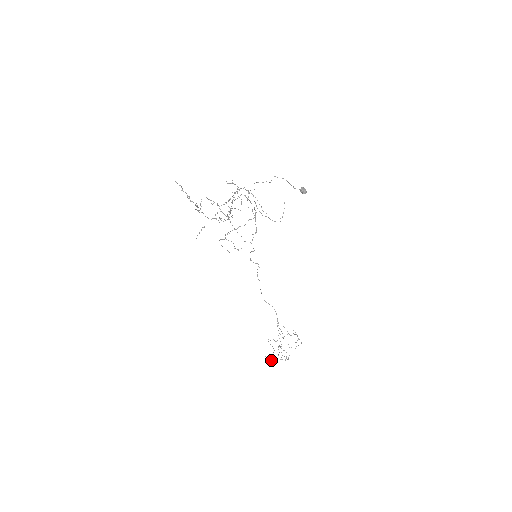
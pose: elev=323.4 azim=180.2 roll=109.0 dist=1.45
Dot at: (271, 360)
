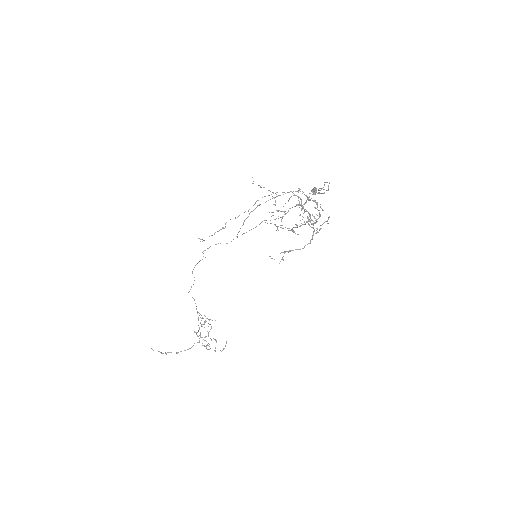
Dot at: (176, 352)
